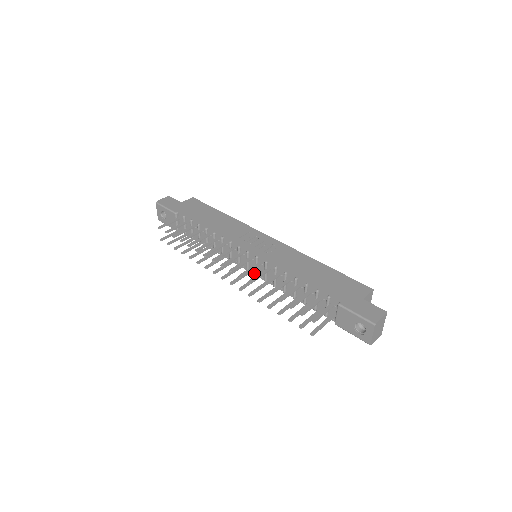
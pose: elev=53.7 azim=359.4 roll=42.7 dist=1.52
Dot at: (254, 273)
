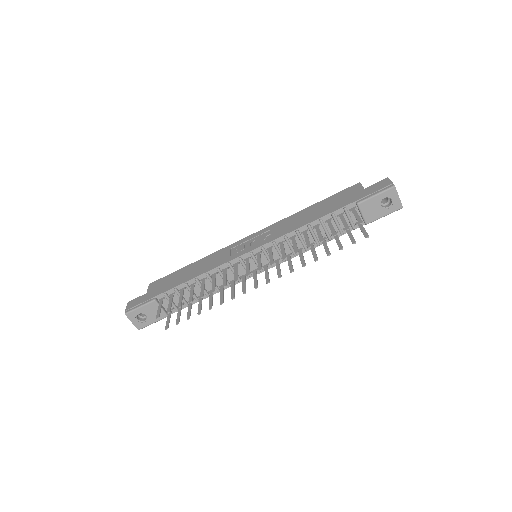
Dot at: (269, 267)
